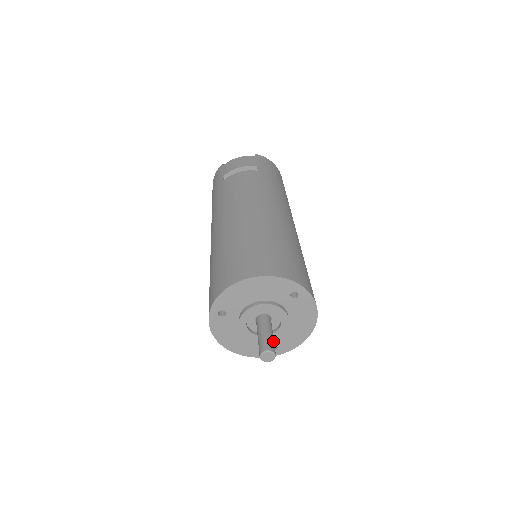
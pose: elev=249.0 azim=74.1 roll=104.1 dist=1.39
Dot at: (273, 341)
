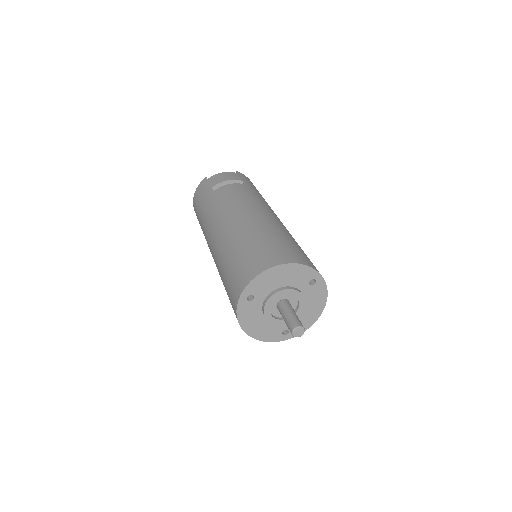
Dot at: (299, 320)
